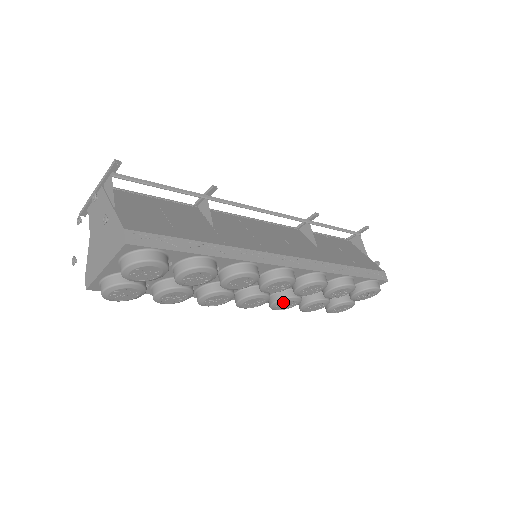
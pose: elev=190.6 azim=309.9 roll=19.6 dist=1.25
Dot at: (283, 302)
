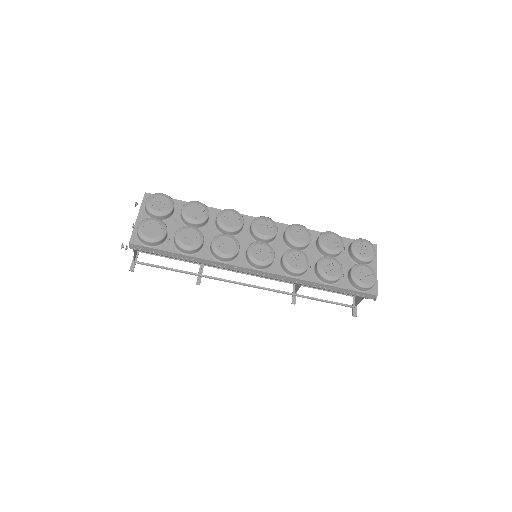
Dot at: (289, 254)
